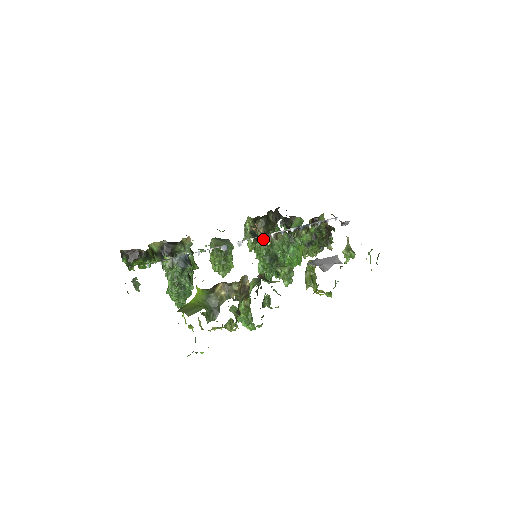
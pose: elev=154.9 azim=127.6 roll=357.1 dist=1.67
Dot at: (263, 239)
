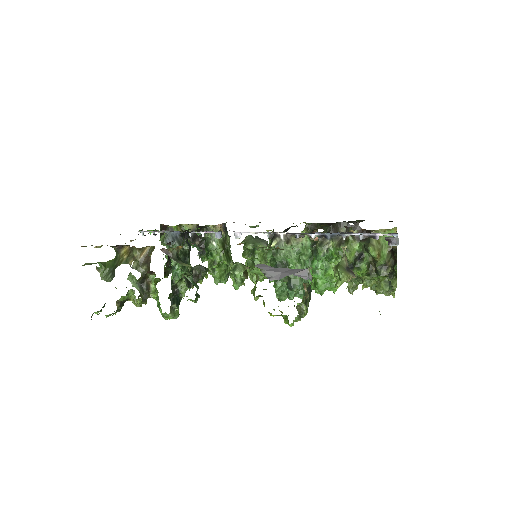
Dot at: (270, 238)
